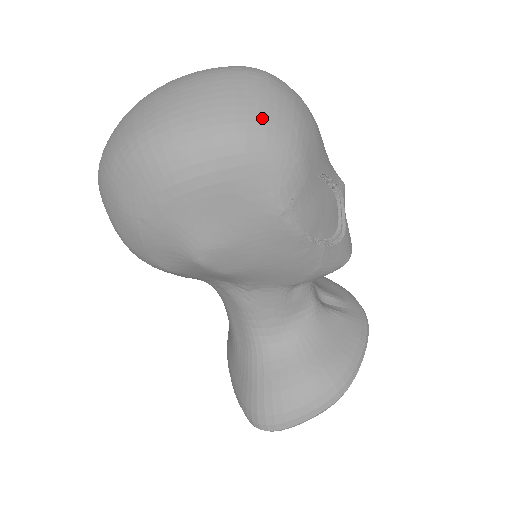
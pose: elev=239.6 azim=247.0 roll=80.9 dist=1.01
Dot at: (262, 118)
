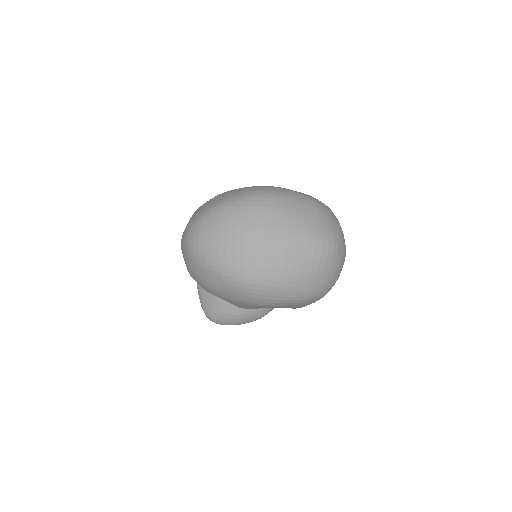
Dot at: (321, 288)
